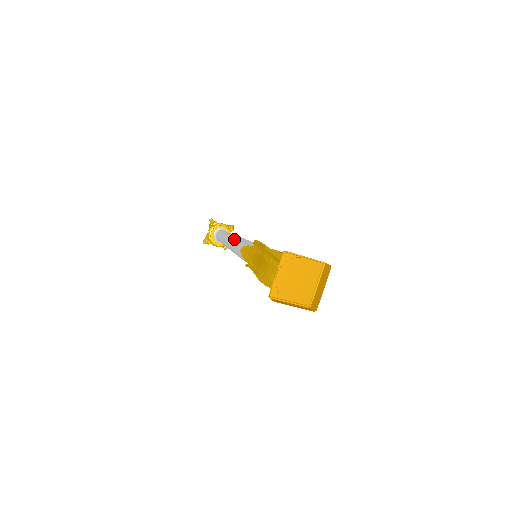
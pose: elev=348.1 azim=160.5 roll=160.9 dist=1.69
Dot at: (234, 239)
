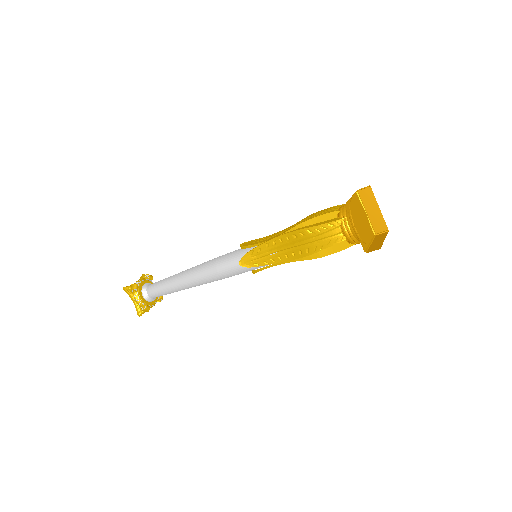
Dot at: occluded
